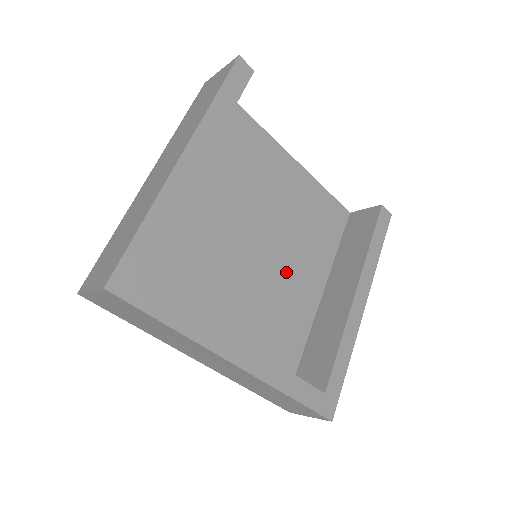
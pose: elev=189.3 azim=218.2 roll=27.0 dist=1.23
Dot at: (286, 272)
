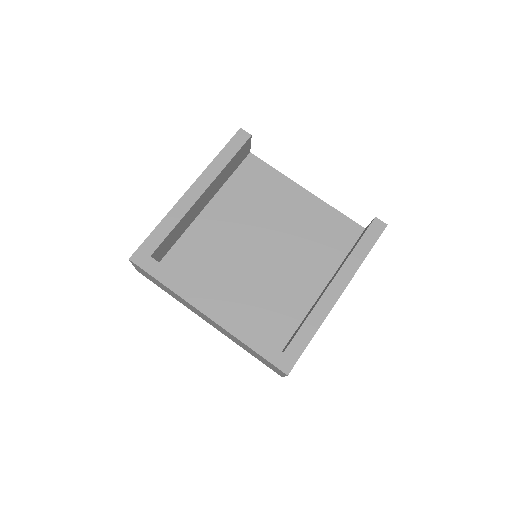
Dot at: (287, 270)
